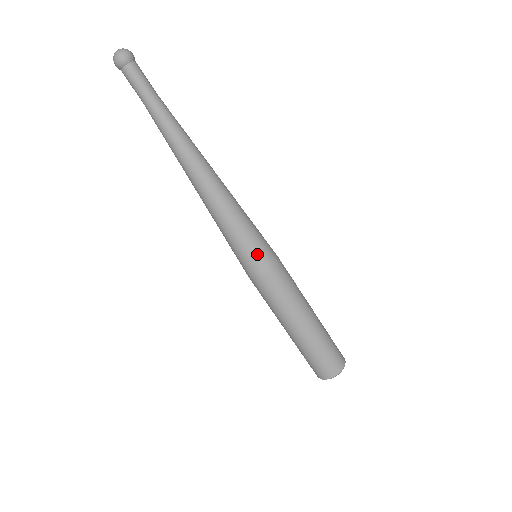
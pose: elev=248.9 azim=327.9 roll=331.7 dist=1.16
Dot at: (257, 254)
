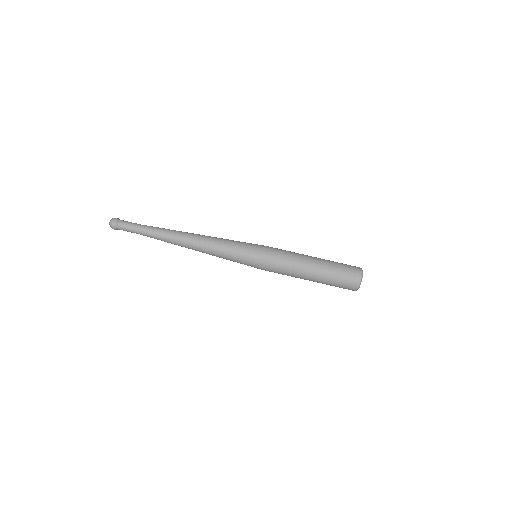
Dot at: (253, 249)
